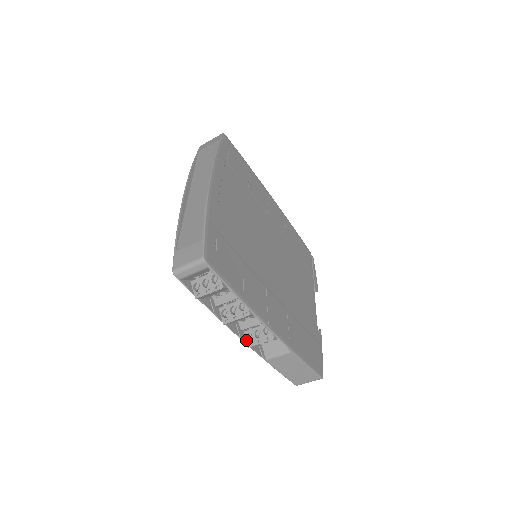
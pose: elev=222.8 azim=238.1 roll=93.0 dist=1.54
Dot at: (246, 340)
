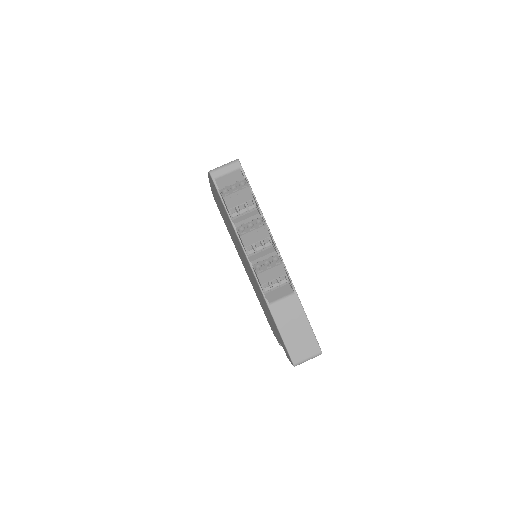
Dot at: (254, 270)
